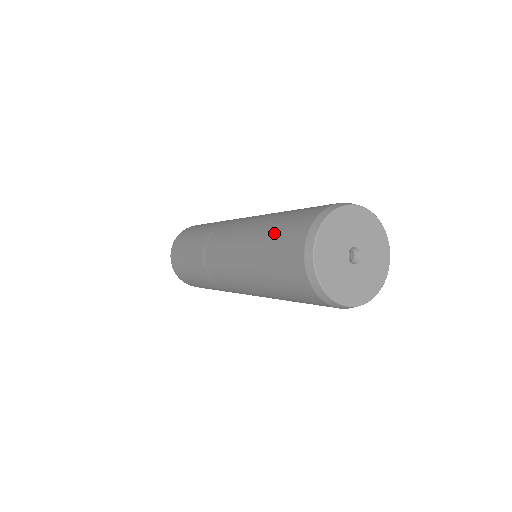
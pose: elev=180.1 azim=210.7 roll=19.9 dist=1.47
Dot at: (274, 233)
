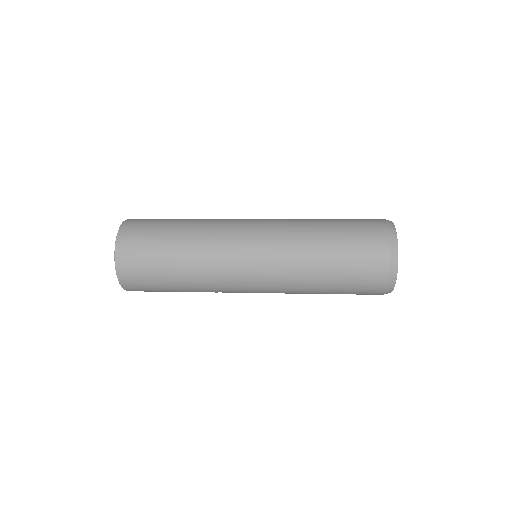
Dot at: (343, 272)
